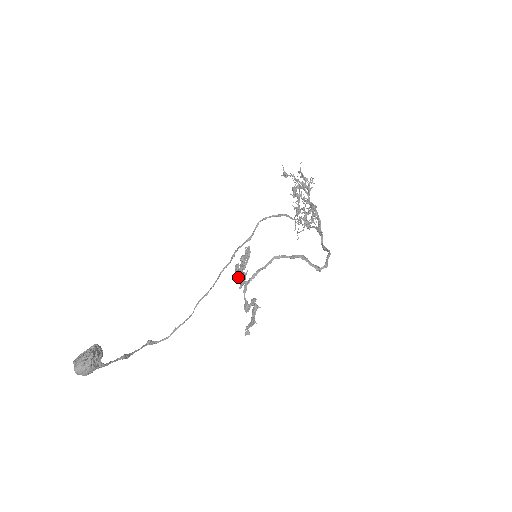
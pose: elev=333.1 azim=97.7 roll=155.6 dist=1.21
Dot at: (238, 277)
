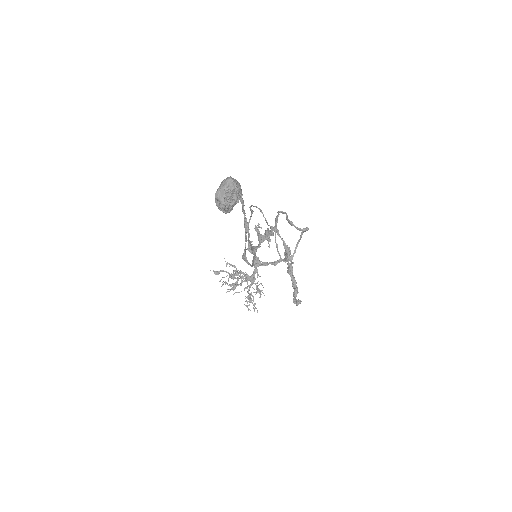
Dot at: (263, 240)
